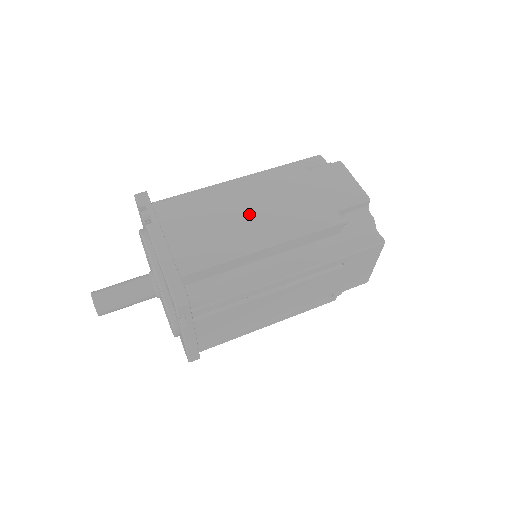
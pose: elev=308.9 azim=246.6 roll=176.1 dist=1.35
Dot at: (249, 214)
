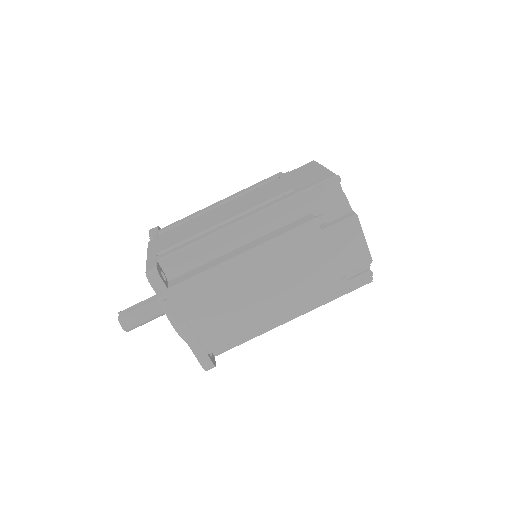
Dot at: (262, 292)
